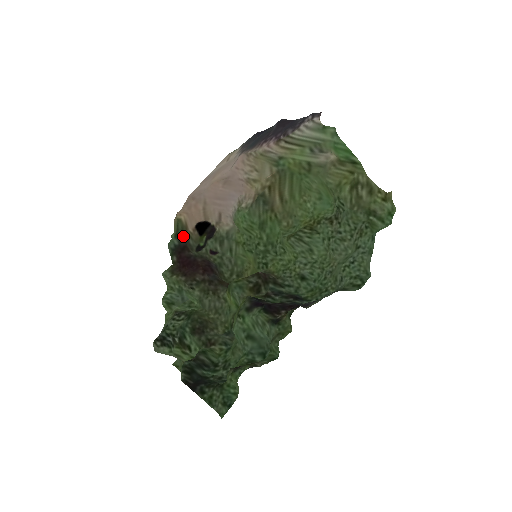
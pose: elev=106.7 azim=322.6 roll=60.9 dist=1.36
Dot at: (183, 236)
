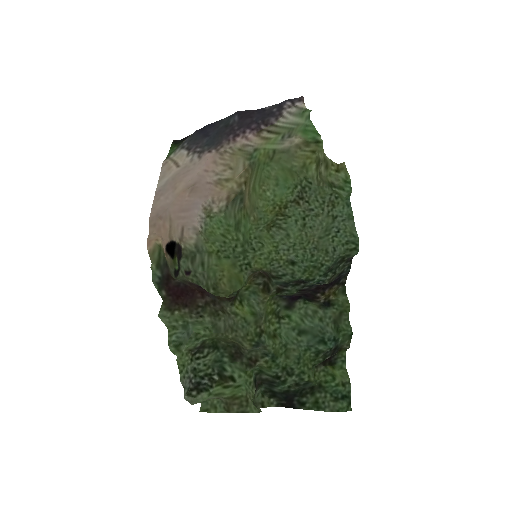
Dot at: (164, 264)
